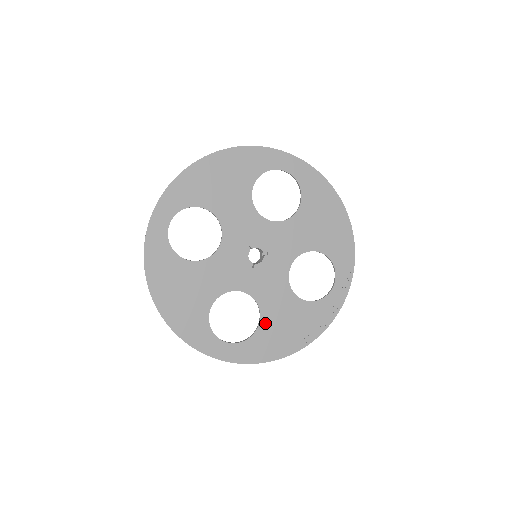
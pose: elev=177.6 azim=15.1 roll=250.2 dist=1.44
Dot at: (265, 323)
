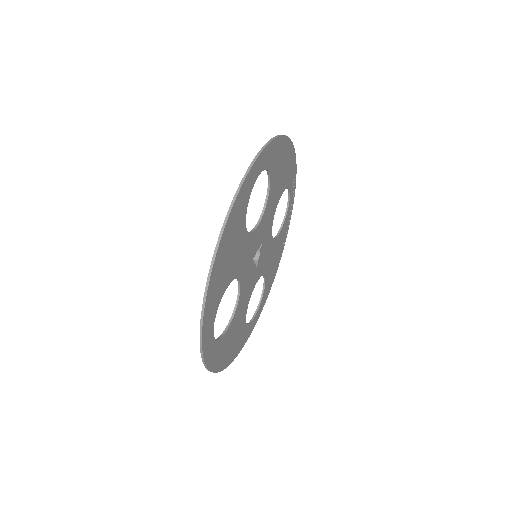
Dot at: (267, 276)
